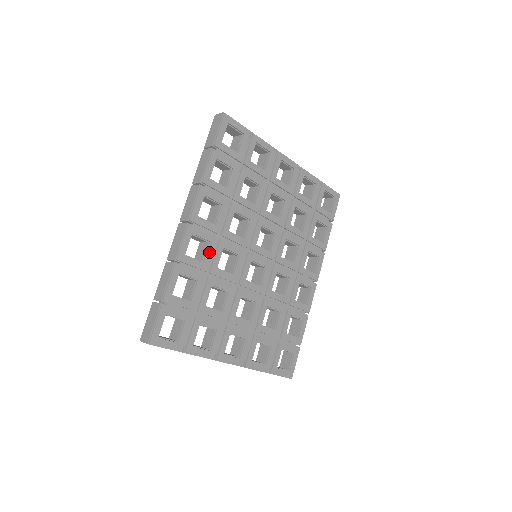
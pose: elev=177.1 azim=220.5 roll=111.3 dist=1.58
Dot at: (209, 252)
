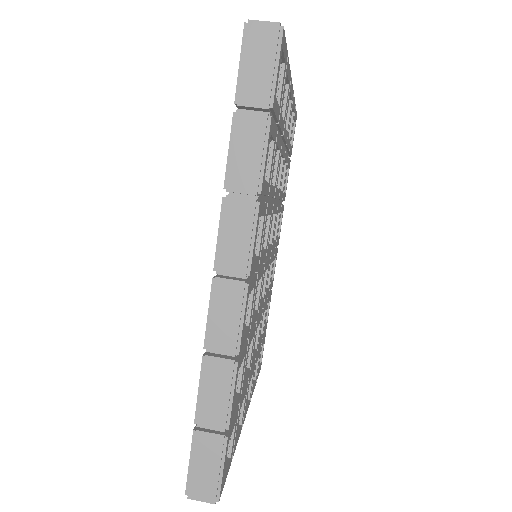
Dot at: (252, 304)
